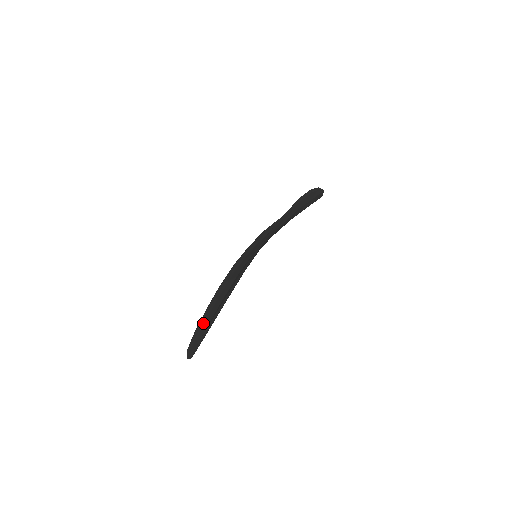
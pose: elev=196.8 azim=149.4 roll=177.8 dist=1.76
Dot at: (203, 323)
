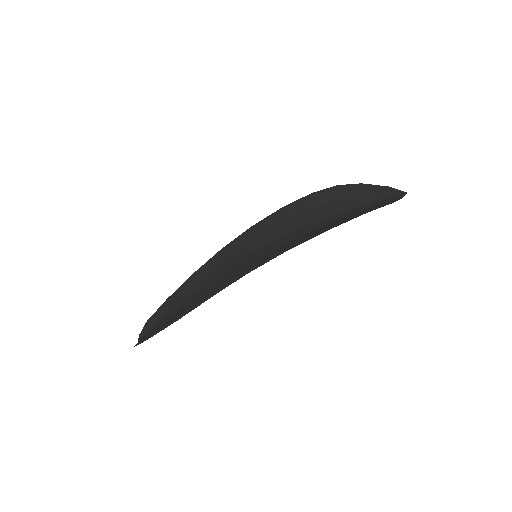
Dot at: (173, 300)
